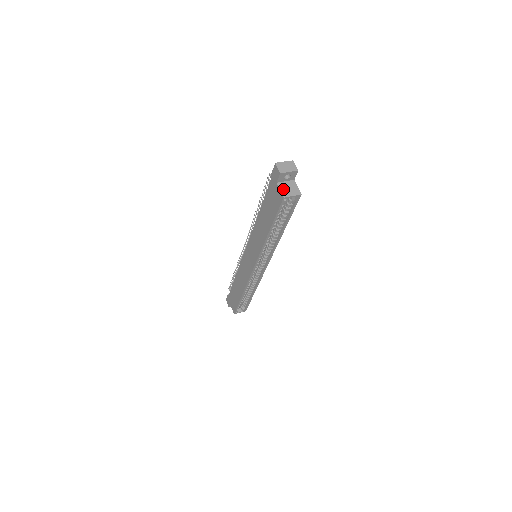
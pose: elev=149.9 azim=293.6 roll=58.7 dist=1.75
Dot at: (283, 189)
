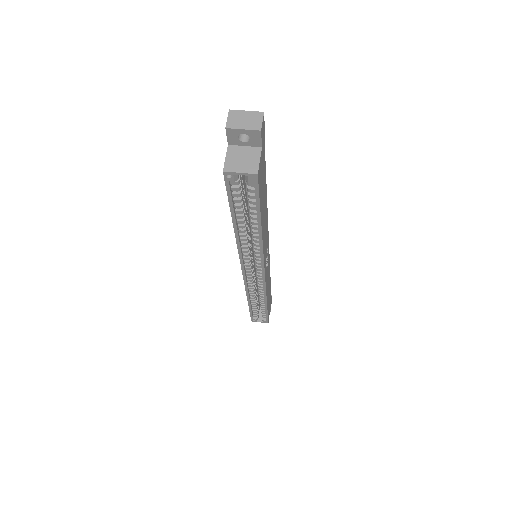
Dot at: (231, 157)
